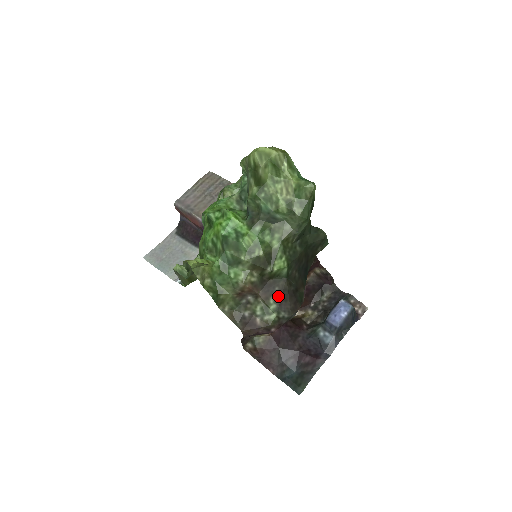
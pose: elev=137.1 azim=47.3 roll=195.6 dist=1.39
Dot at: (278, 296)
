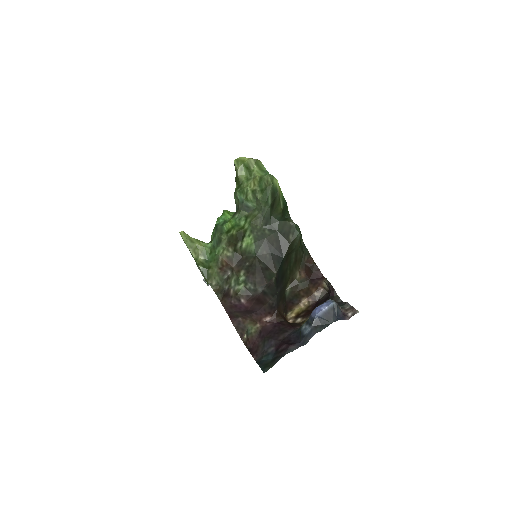
Dot at: (247, 270)
